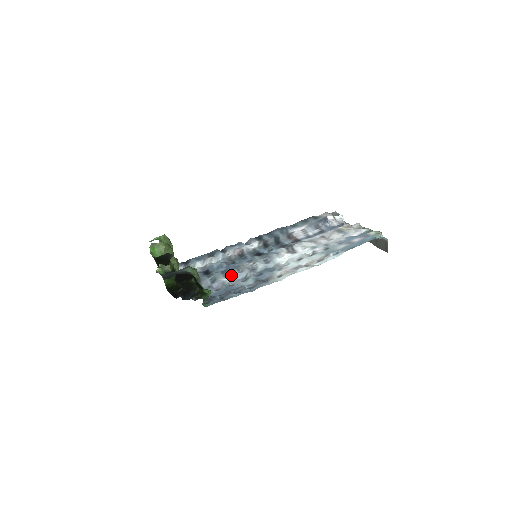
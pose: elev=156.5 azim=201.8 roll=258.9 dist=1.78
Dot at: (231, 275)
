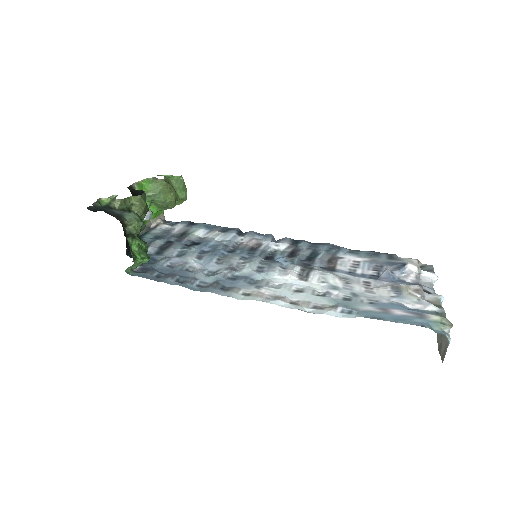
Dot at: (205, 260)
